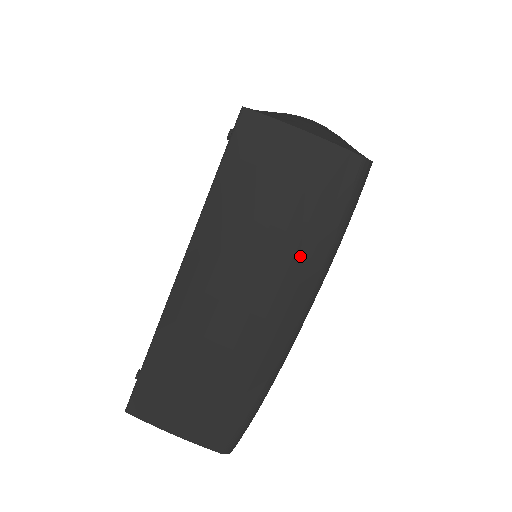
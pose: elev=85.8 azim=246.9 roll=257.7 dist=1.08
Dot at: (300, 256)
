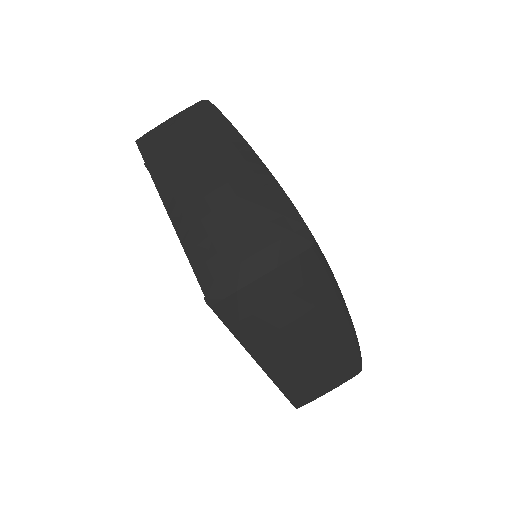
Dot at: (322, 310)
